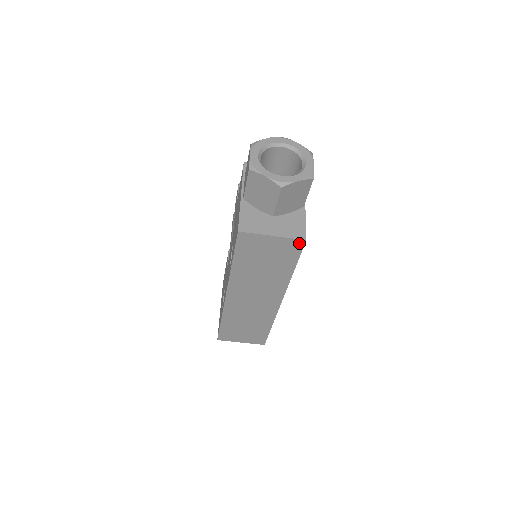
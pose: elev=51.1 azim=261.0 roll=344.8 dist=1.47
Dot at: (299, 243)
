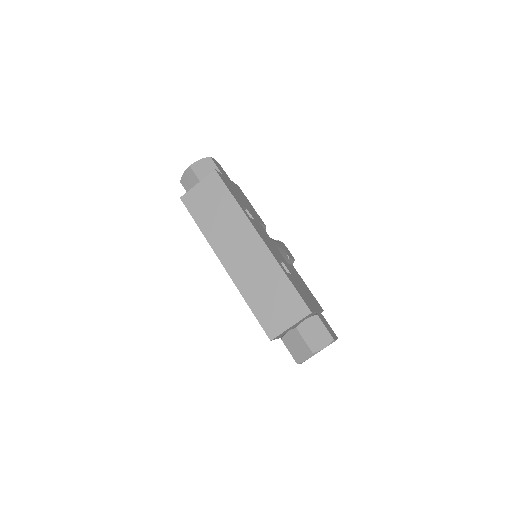
Dot at: (214, 175)
